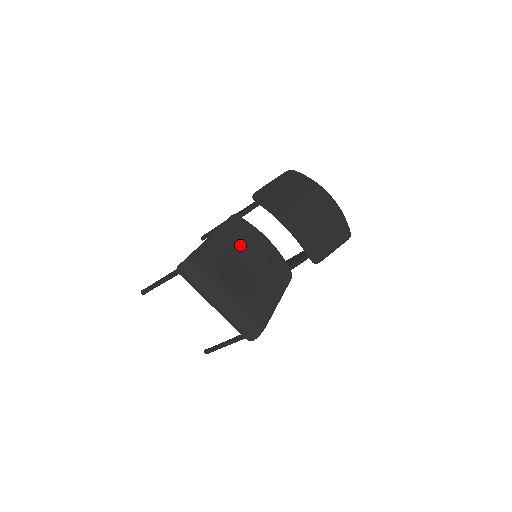
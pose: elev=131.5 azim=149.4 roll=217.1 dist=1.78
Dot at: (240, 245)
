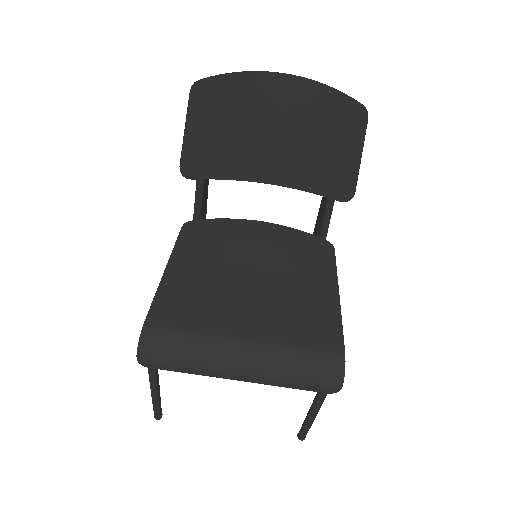
Dot at: (221, 258)
